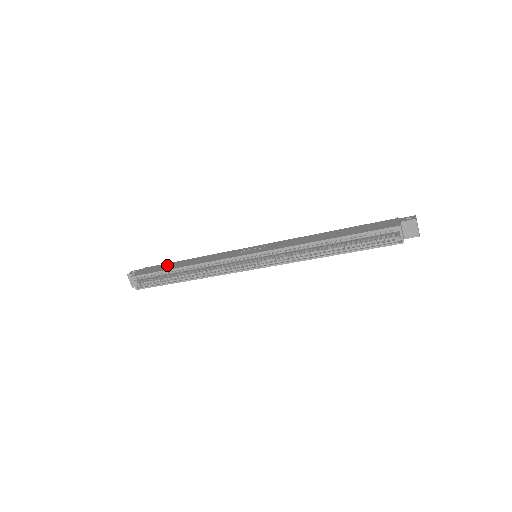
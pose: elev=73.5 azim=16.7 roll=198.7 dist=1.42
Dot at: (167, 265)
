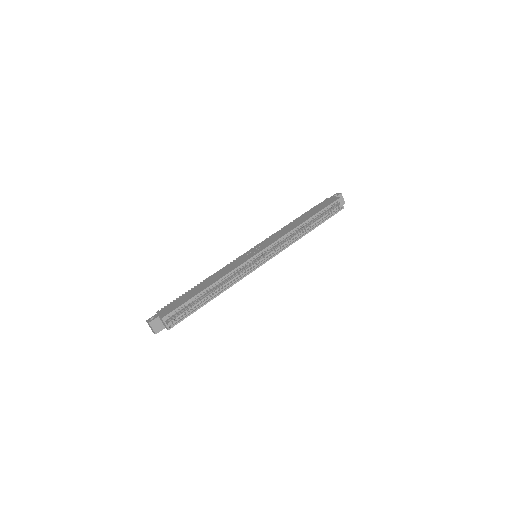
Dot at: (185, 296)
